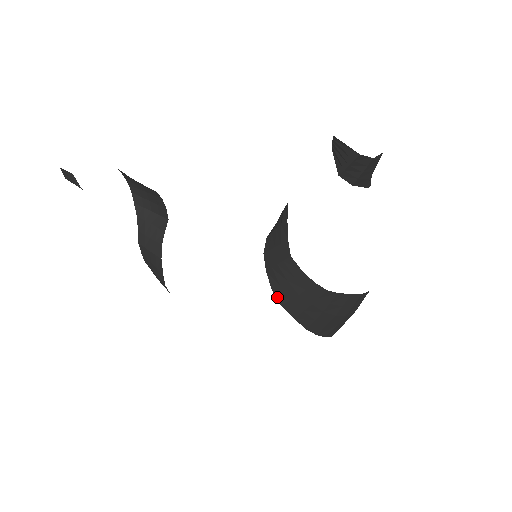
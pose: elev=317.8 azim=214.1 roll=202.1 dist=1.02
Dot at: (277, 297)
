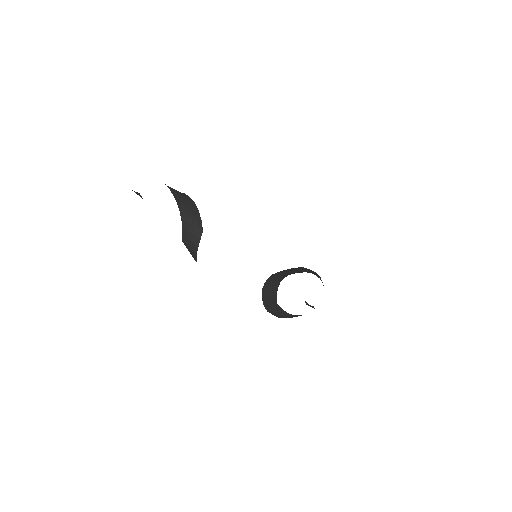
Dot at: (266, 308)
